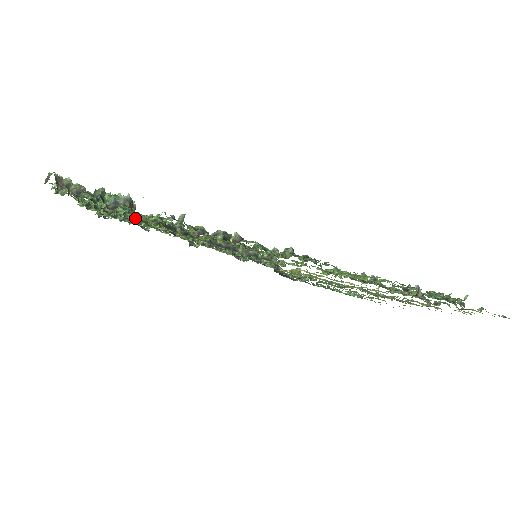
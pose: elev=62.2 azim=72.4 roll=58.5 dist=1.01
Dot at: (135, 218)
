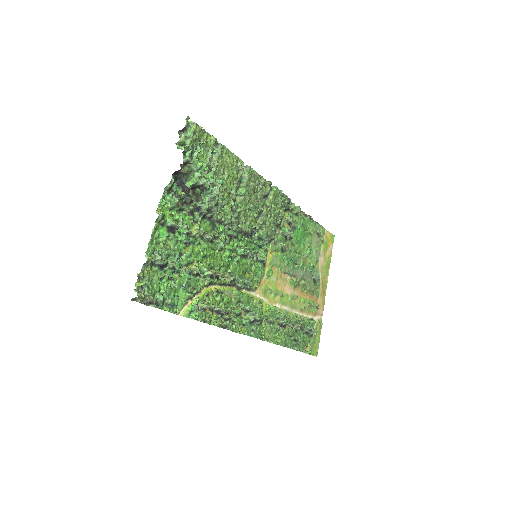
Dot at: (190, 242)
